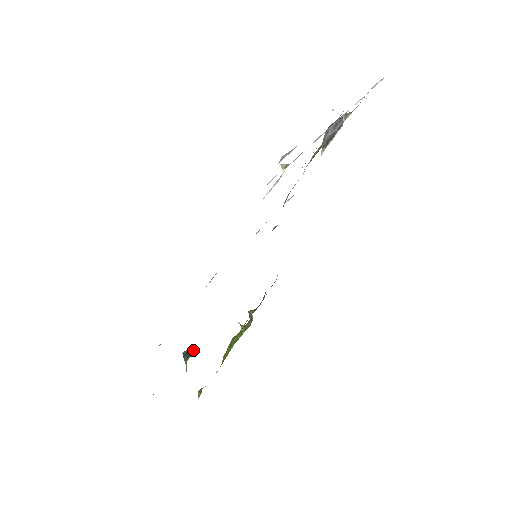
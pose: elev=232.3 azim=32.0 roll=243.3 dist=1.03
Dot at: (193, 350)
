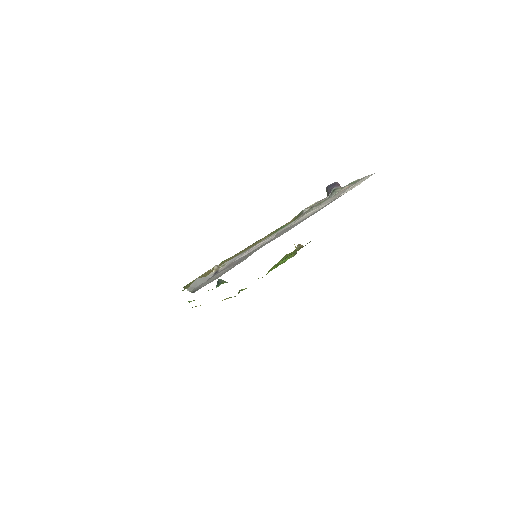
Dot at: (221, 283)
